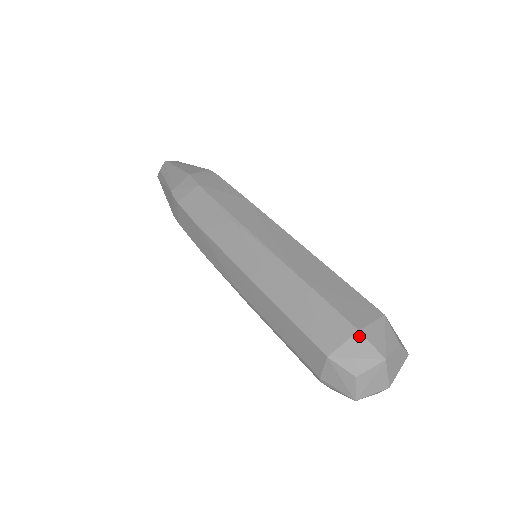
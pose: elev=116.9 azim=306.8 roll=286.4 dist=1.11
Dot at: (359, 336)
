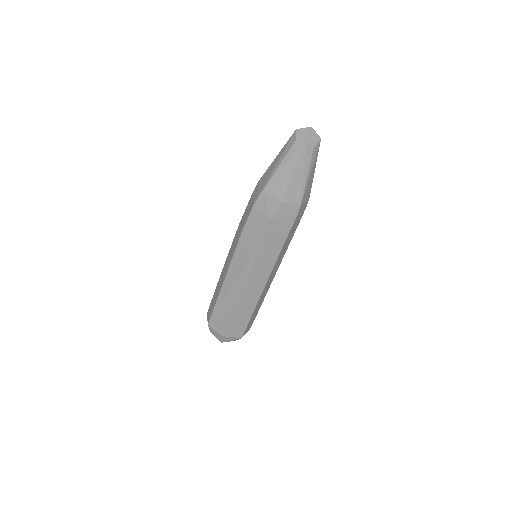
Dot at: (222, 336)
